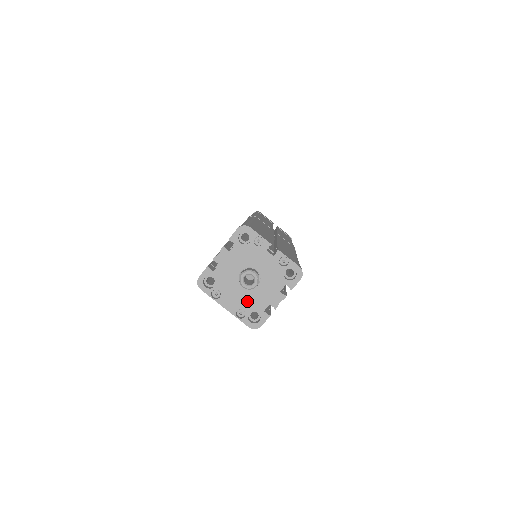
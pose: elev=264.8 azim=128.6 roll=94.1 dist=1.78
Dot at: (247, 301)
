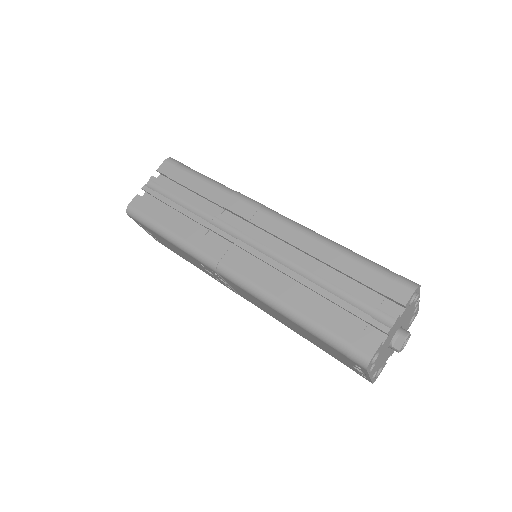
Dot at: (383, 360)
